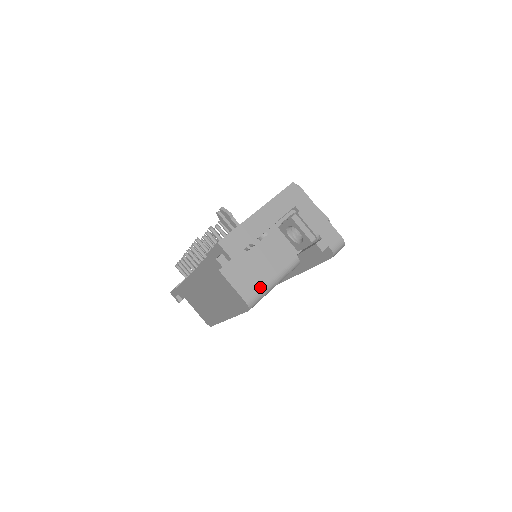
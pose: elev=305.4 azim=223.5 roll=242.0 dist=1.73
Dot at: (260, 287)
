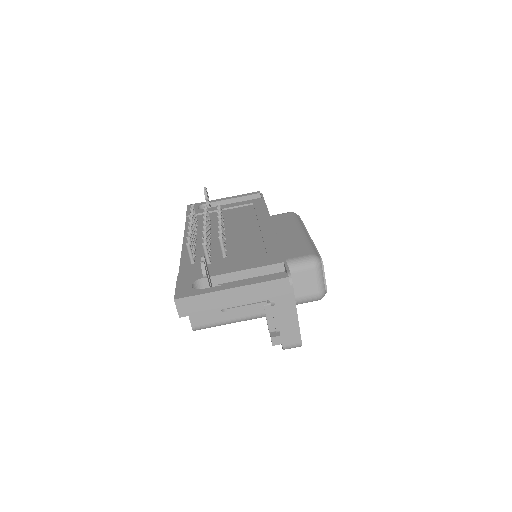
Dot at: (213, 322)
